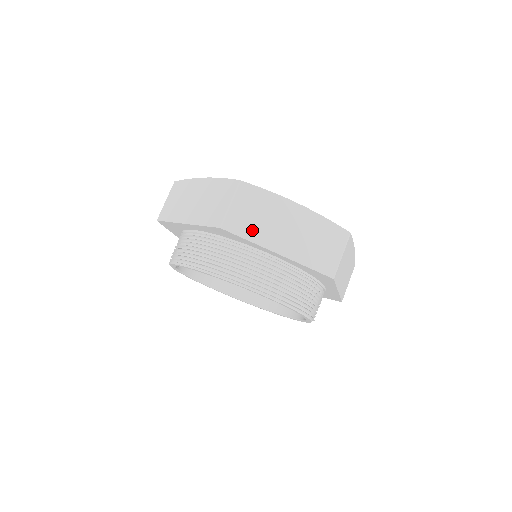
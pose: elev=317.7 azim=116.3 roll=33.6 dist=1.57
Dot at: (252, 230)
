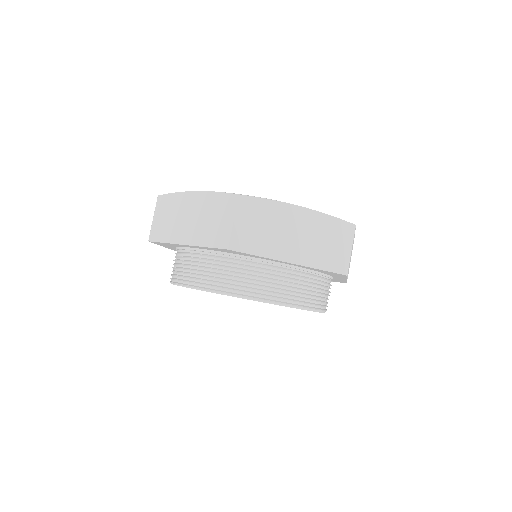
Dot at: (166, 232)
